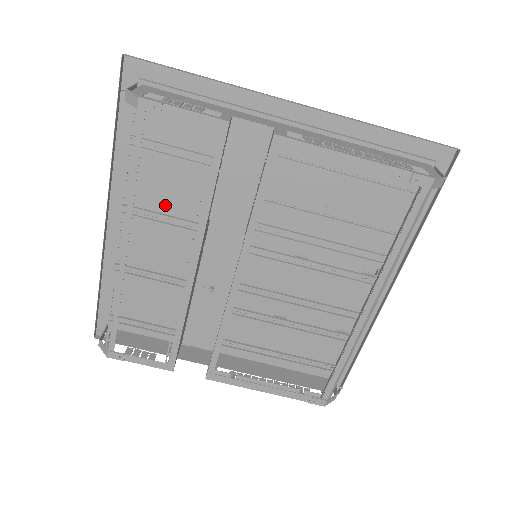
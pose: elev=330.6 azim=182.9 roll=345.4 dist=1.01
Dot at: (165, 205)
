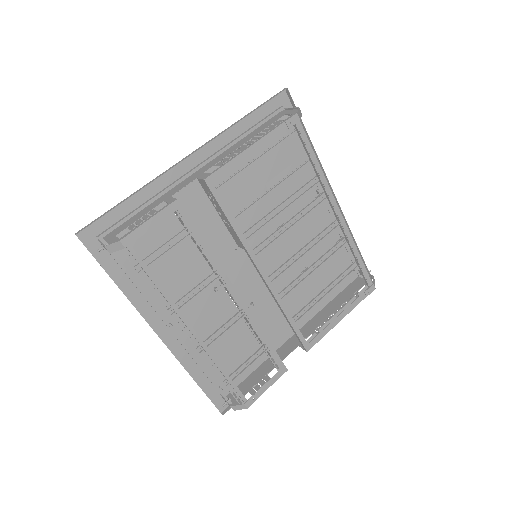
Dot at: (180, 289)
